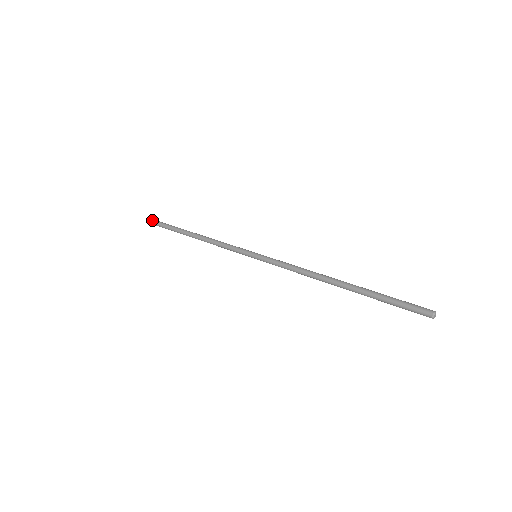
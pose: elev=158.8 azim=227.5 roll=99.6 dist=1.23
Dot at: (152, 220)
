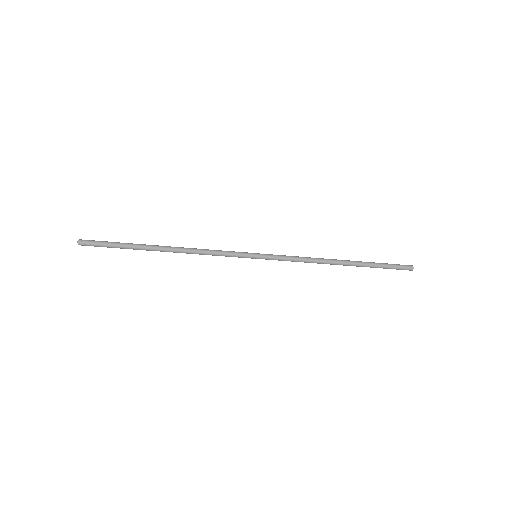
Dot at: (85, 240)
